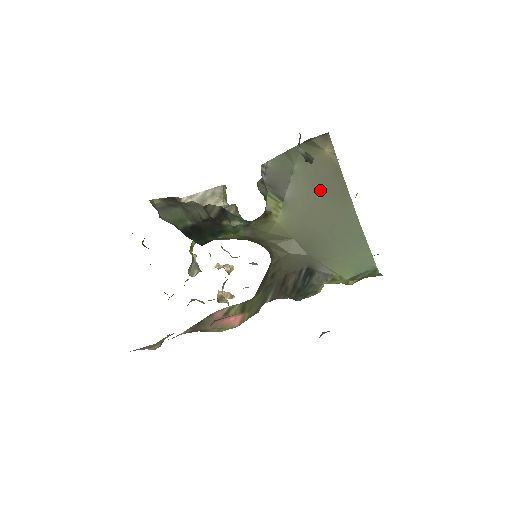
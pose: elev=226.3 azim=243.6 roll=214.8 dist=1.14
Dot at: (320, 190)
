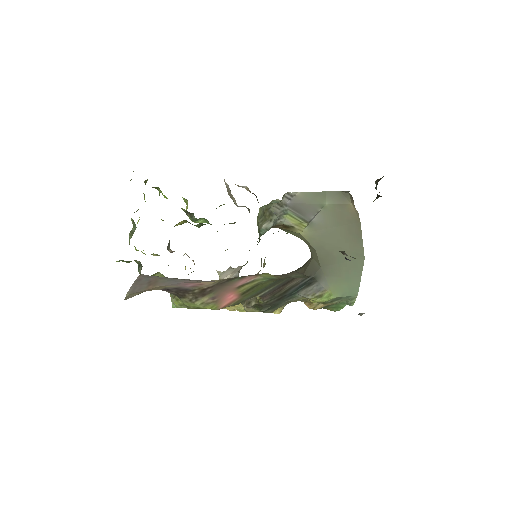
Dot at: (342, 227)
